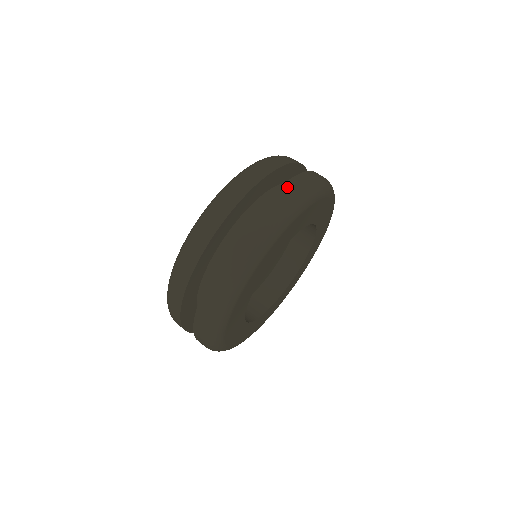
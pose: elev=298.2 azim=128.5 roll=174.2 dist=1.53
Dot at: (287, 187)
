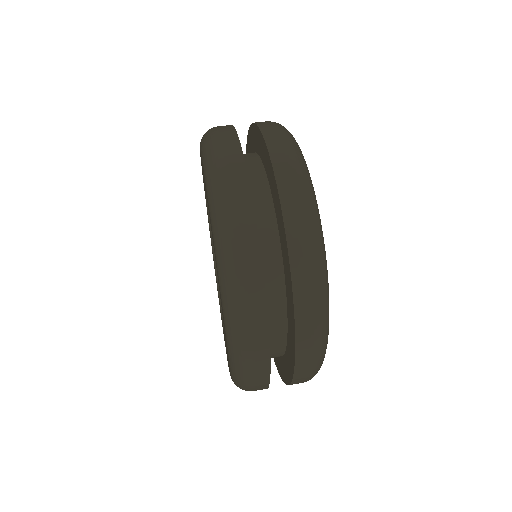
Dot at: (262, 123)
